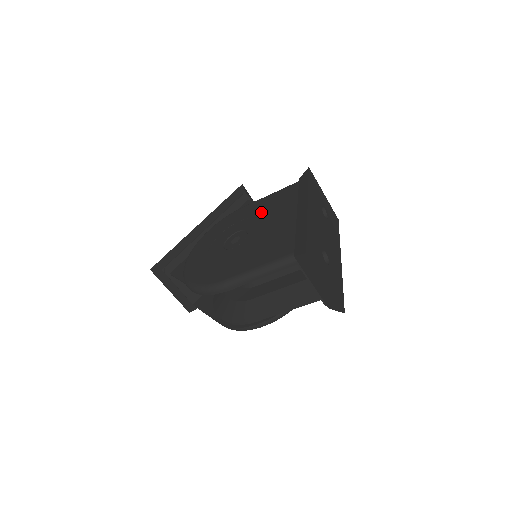
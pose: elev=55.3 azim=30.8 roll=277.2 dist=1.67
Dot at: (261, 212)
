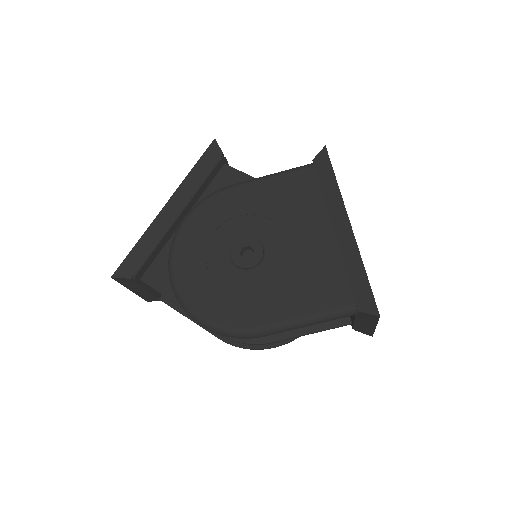
Dot at: (272, 209)
